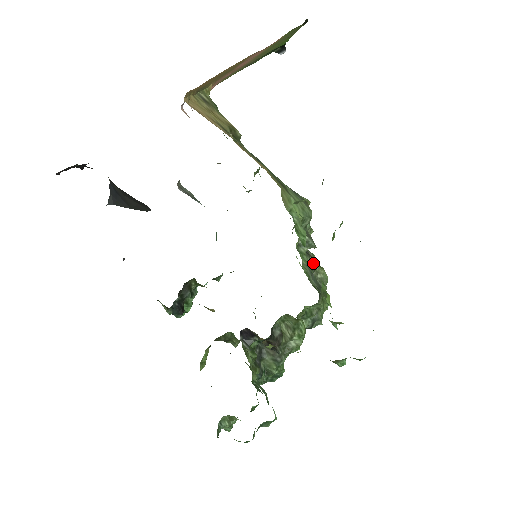
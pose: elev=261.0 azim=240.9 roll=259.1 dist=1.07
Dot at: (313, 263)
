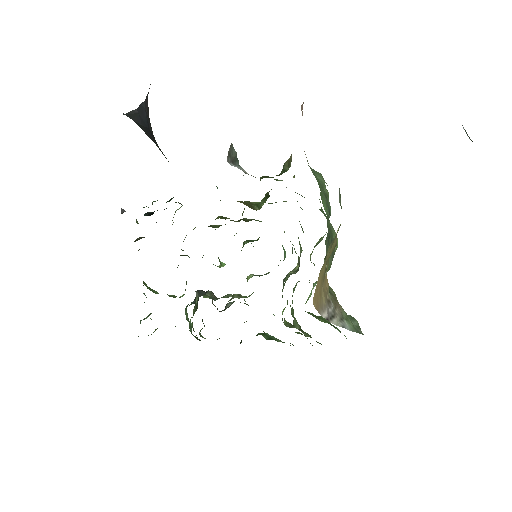
Dot at: (296, 272)
